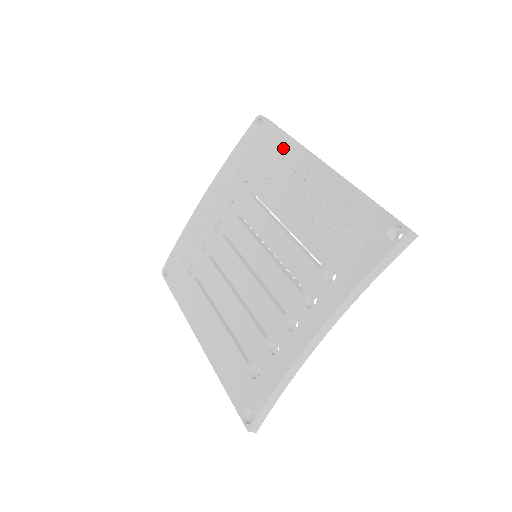
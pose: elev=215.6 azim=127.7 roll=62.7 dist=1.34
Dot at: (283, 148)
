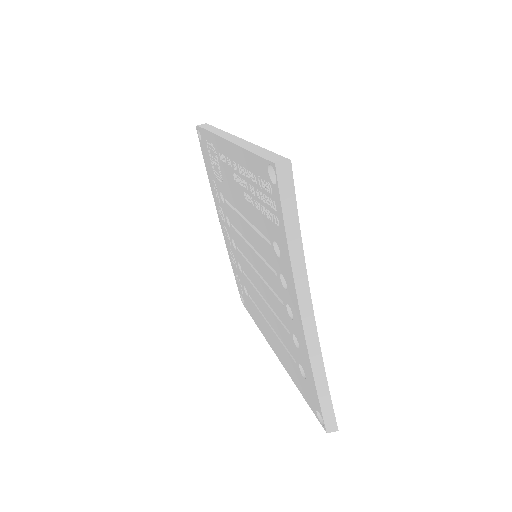
Dot at: (212, 145)
